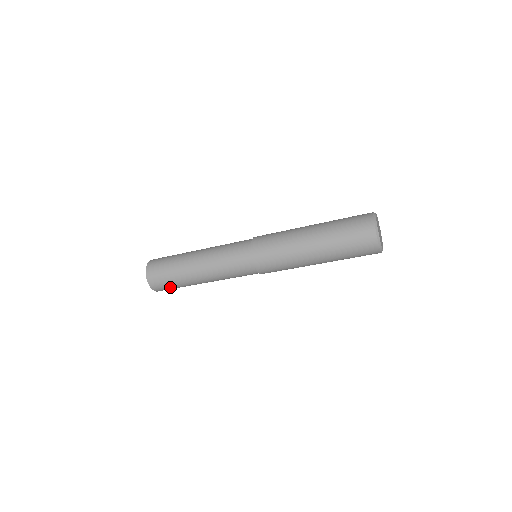
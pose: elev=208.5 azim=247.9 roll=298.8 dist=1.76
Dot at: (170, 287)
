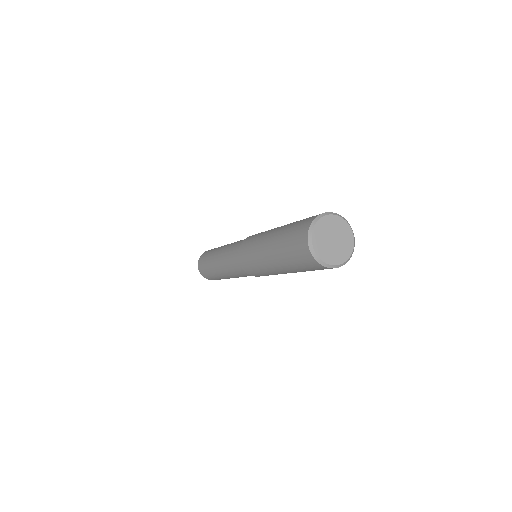
Dot at: (210, 276)
